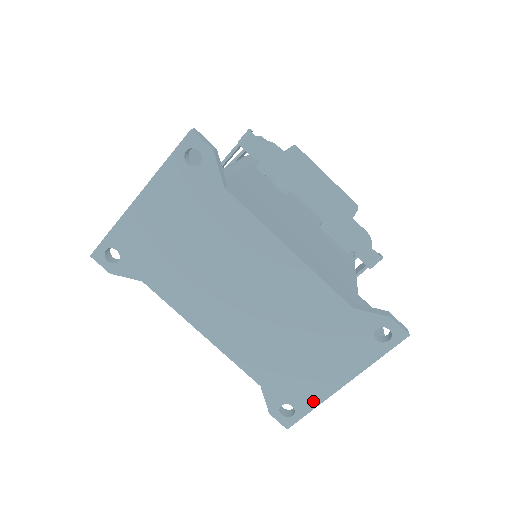
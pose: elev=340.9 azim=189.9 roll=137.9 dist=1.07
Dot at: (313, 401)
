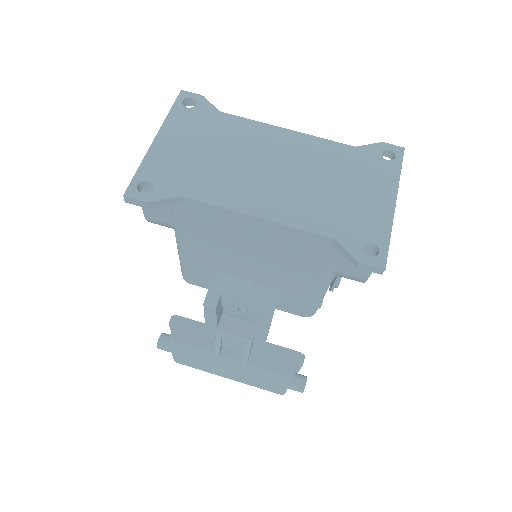
Dot at: (384, 229)
